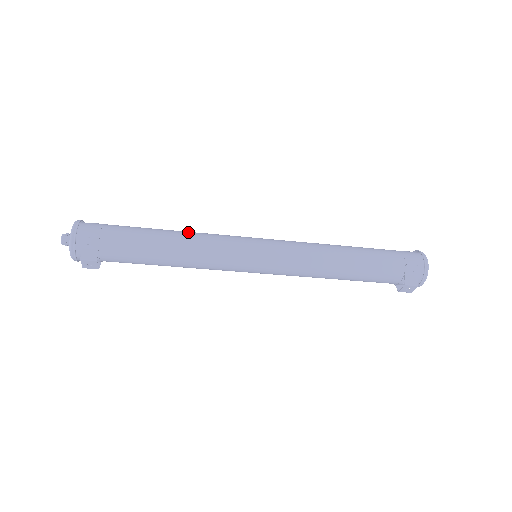
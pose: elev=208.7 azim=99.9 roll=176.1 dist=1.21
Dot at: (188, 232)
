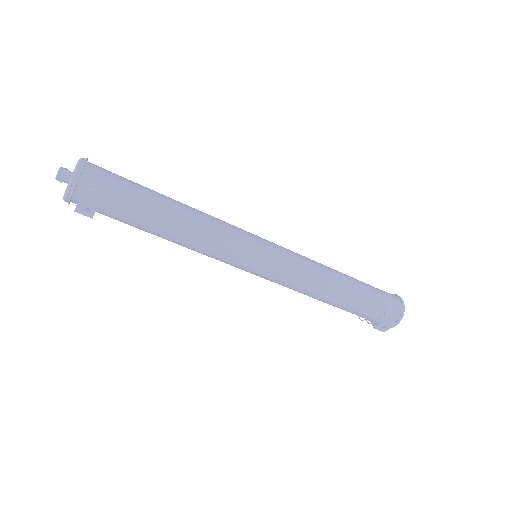
Dot at: (198, 210)
